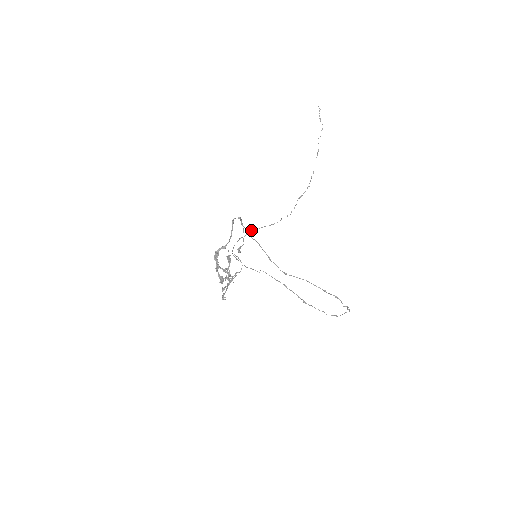
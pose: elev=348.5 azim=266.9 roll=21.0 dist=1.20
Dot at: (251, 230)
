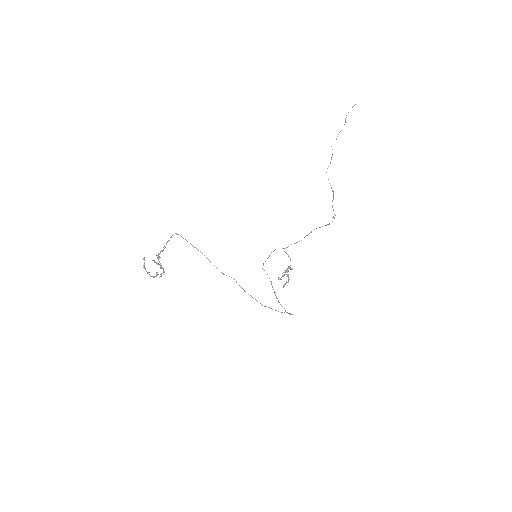
Dot at: (314, 229)
